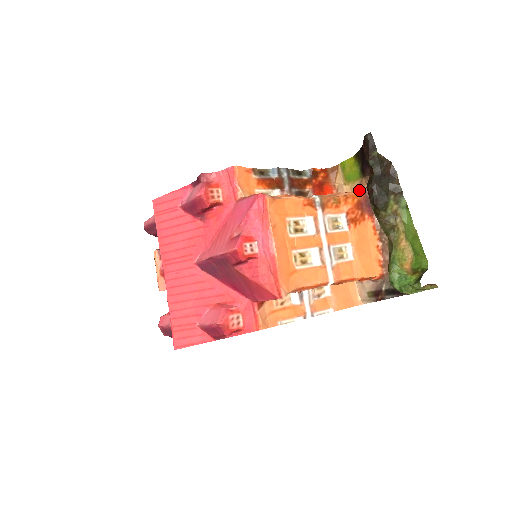
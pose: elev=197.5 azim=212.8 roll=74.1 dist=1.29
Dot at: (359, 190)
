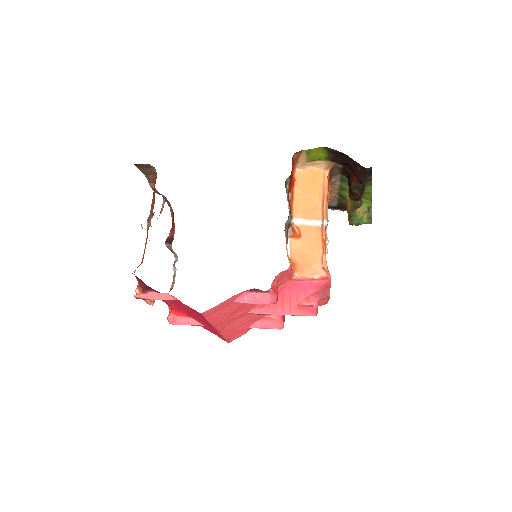
Dot at: (328, 172)
